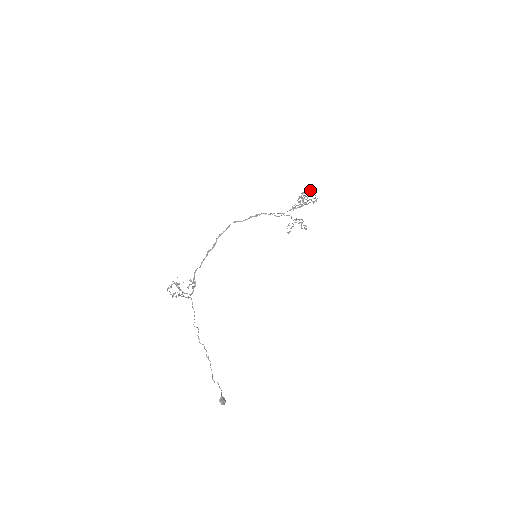
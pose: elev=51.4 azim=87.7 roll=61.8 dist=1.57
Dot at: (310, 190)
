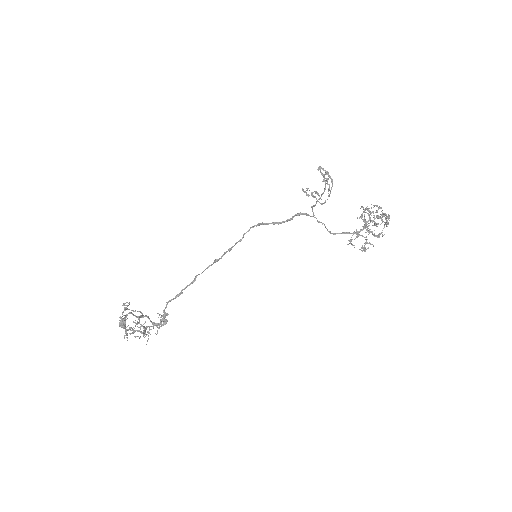
Dot at: (386, 214)
